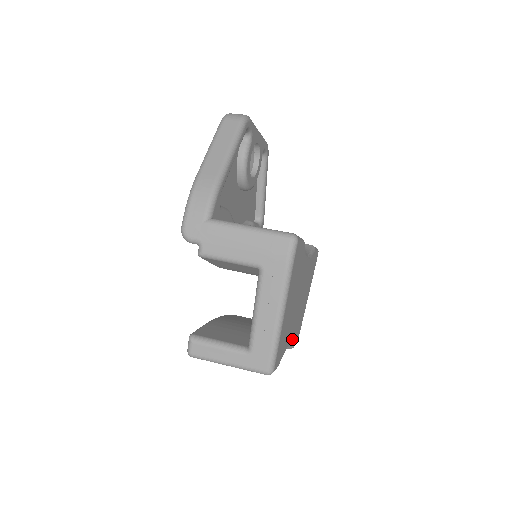
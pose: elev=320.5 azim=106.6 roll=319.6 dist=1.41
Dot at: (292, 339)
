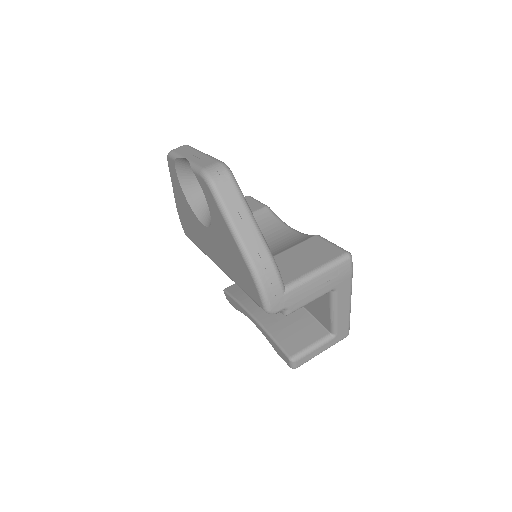
Dot at: occluded
